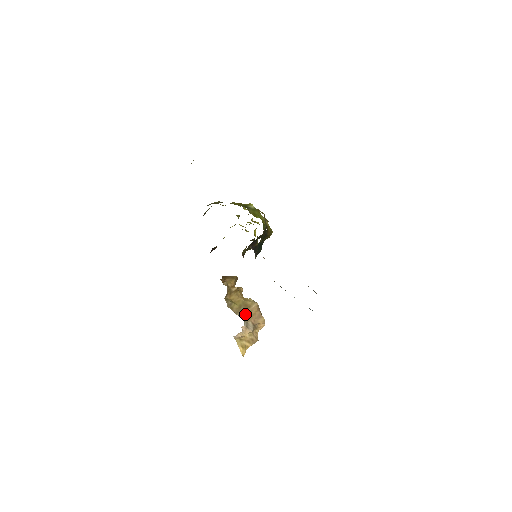
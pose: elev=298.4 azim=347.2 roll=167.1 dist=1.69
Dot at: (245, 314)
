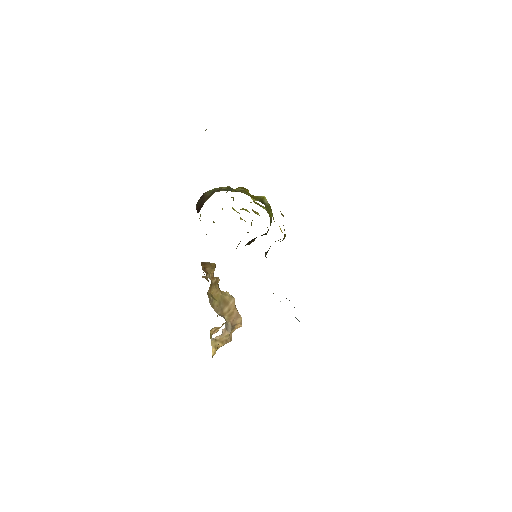
Dot at: (225, 313)
